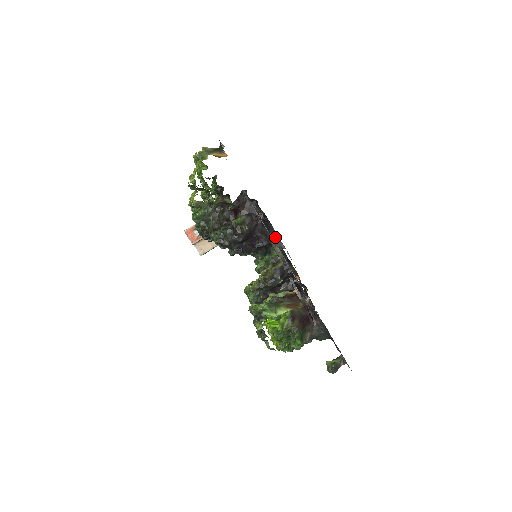
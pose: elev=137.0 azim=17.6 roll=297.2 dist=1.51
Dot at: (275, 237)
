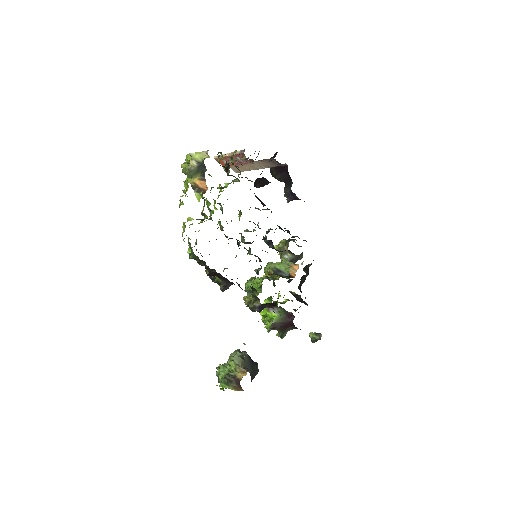
Dot at: (295, 195)
